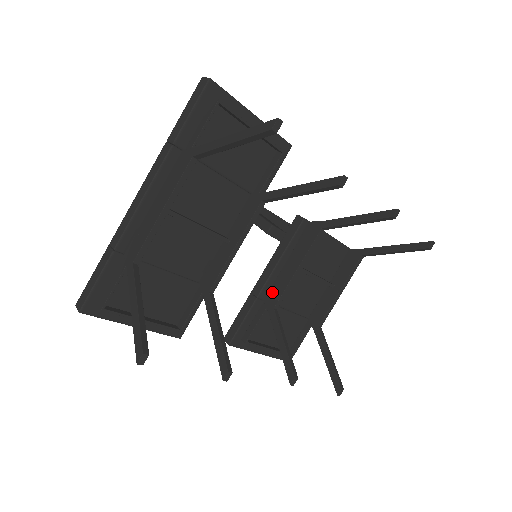
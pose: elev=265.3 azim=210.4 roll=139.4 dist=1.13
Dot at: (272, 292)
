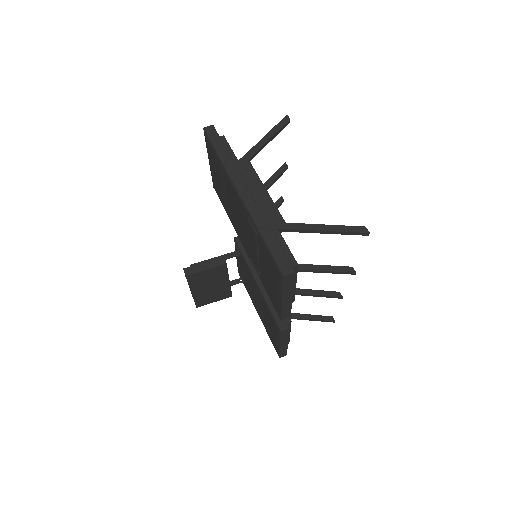
Dot at: occluded
